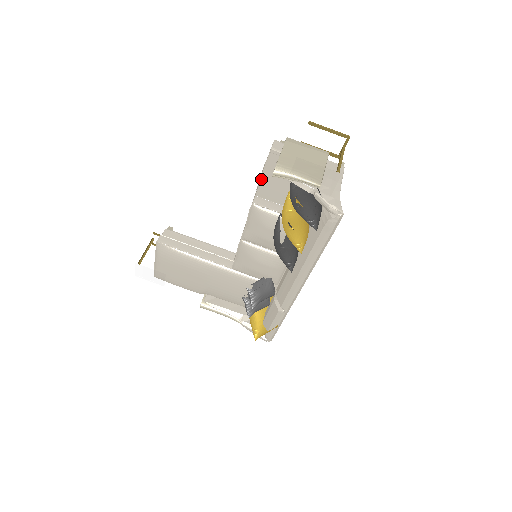
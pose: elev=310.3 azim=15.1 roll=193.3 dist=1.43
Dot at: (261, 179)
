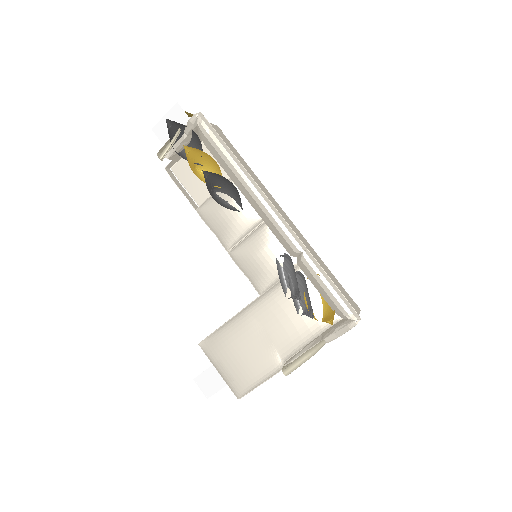
Dot at: (188, 193)
